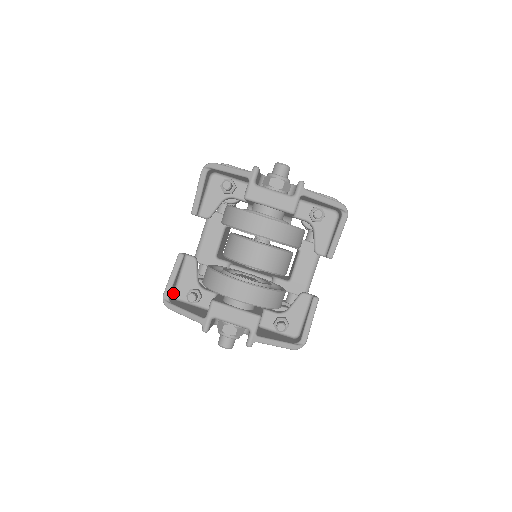
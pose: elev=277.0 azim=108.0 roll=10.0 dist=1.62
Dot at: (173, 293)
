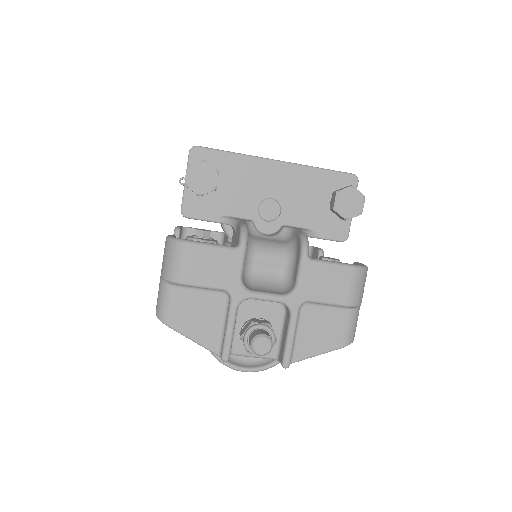
Dot at: occluded
